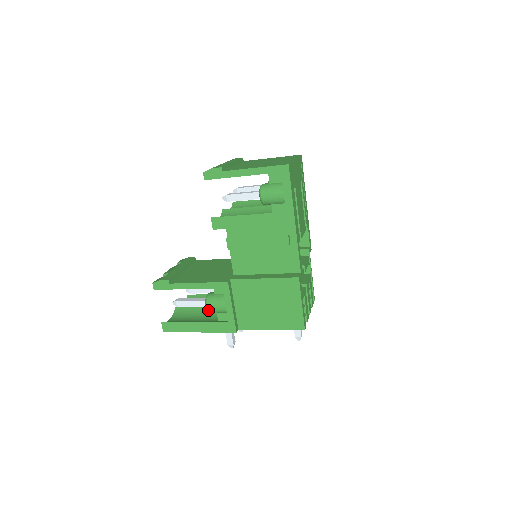
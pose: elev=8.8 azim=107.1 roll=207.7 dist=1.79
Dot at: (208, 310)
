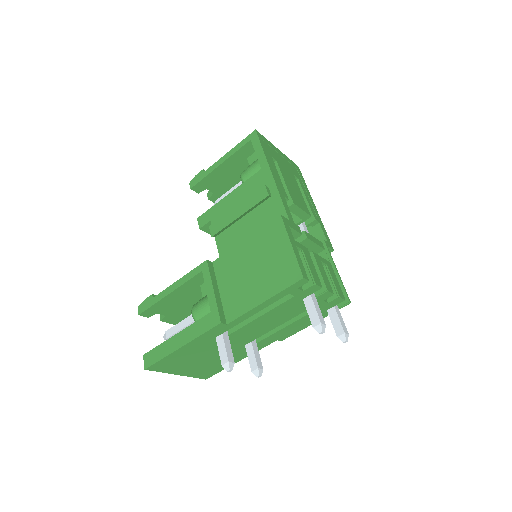
Dot at: (194, 318)
